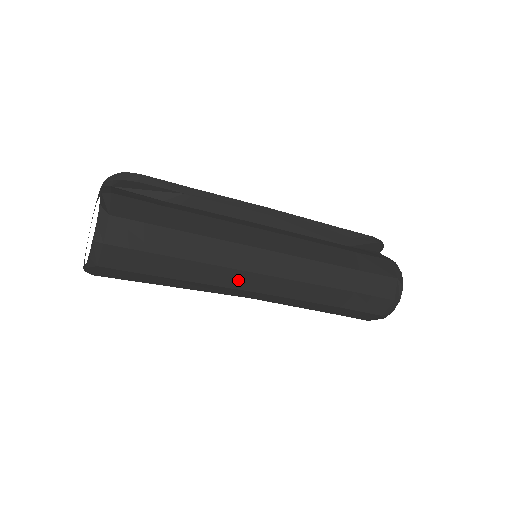
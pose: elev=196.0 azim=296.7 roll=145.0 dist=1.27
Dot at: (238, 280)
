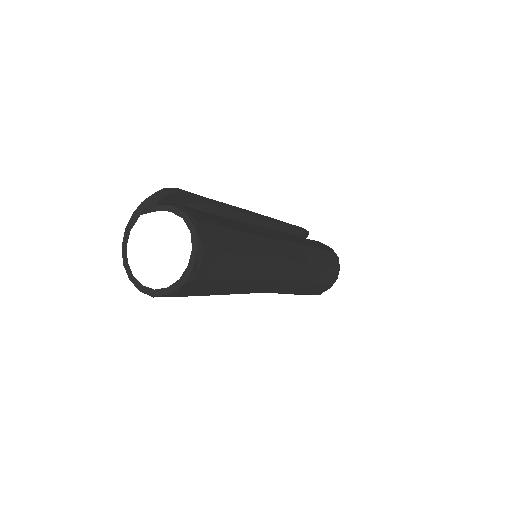
Dot at: (275, 270)
